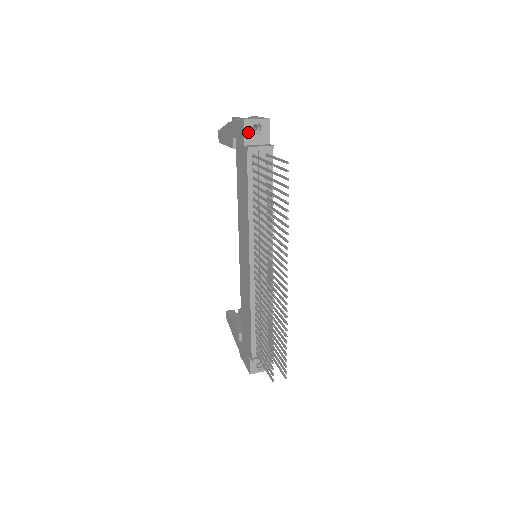
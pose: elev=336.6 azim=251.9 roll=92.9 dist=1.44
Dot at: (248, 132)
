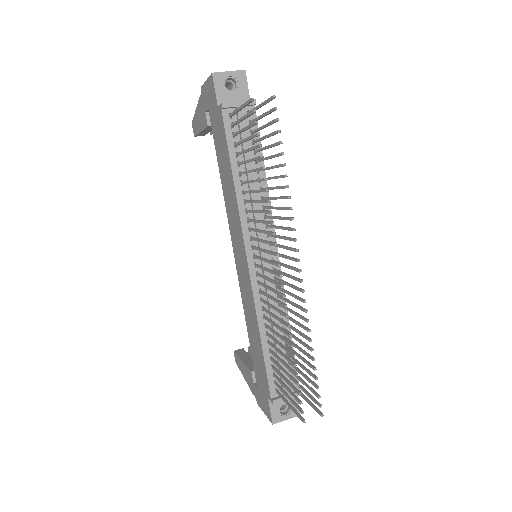
Dot at: (220, 89)
